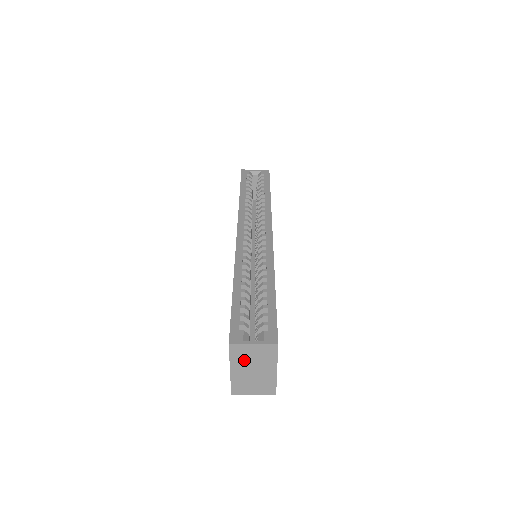
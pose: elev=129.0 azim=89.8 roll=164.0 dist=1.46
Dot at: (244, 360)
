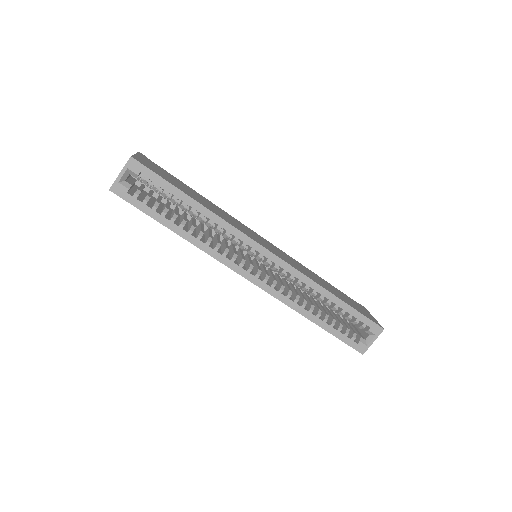
Dot at: occluded
